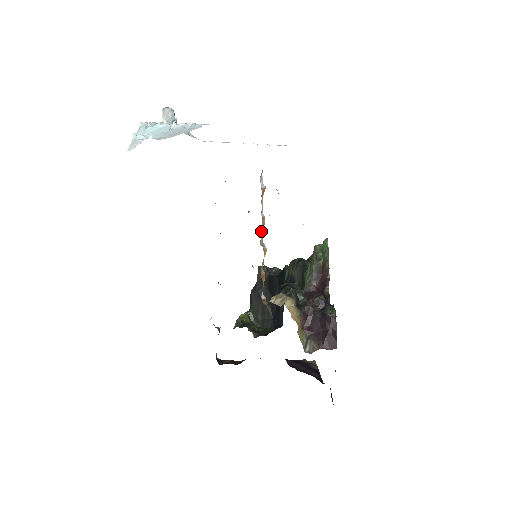
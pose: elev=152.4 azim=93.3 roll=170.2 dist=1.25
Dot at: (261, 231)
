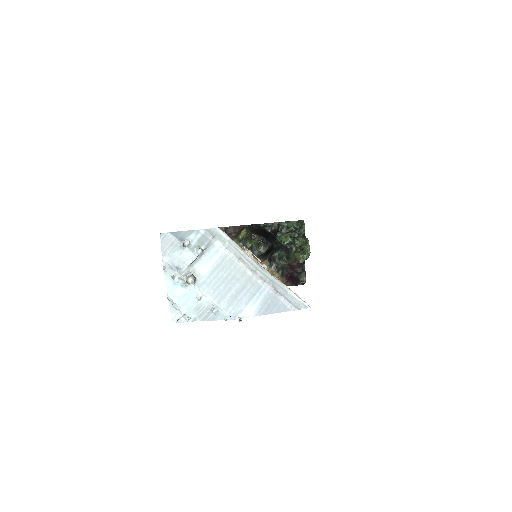
Dot at: occluded
